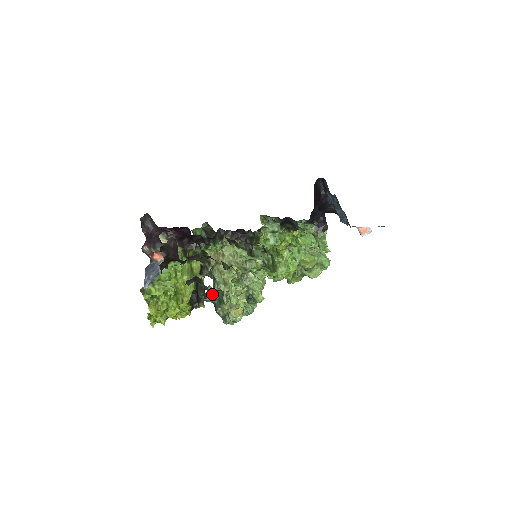
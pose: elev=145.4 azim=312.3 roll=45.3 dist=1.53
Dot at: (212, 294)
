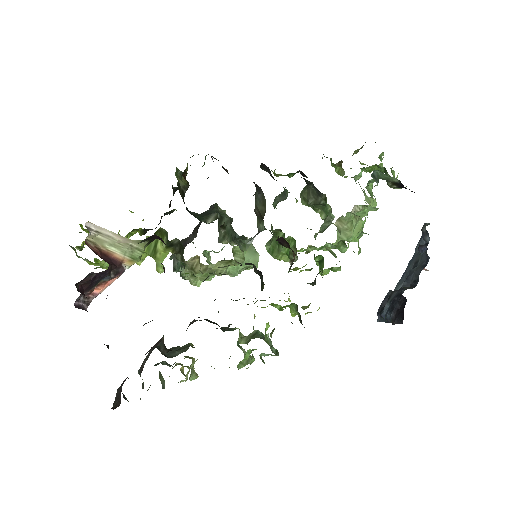
Dot at: occluded
